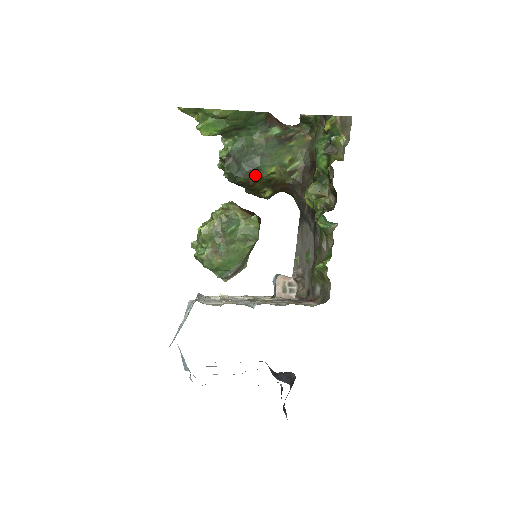
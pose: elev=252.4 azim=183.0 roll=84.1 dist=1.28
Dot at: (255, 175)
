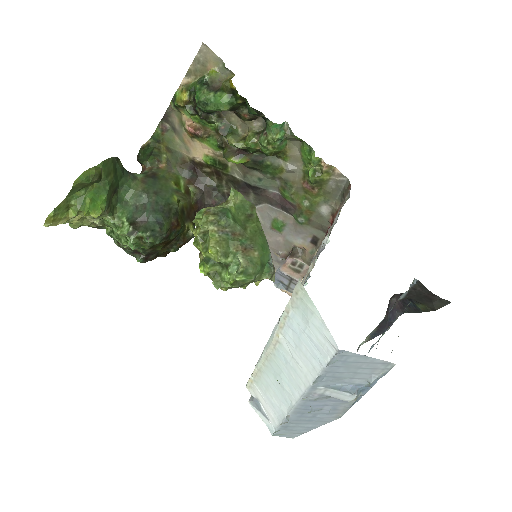
Dot at: (170, 213)
